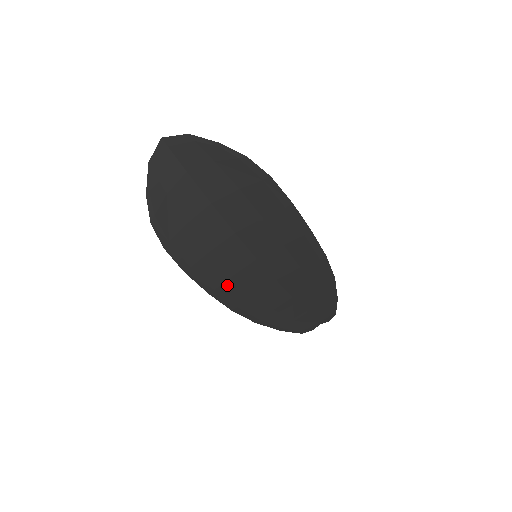
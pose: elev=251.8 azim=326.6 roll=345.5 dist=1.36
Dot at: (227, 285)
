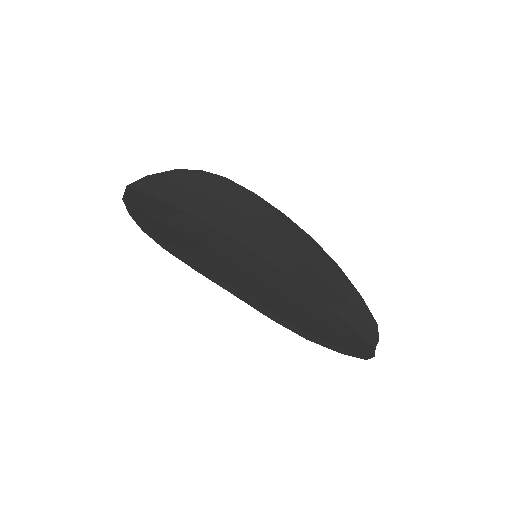
Dot at: (247, 284)
